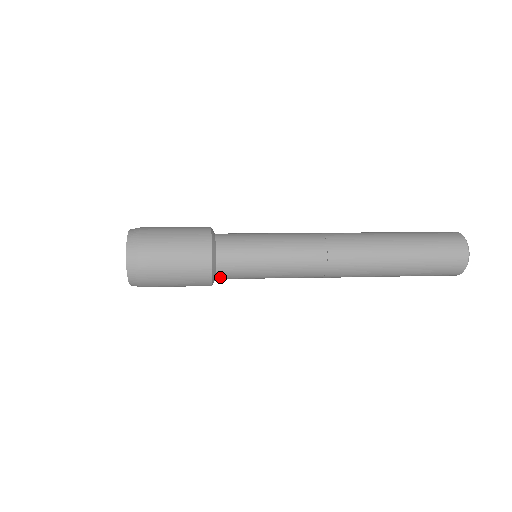
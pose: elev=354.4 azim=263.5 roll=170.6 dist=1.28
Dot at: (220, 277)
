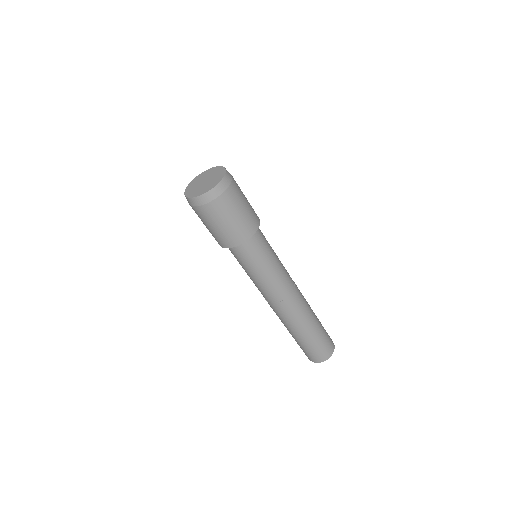
Dot at: (257, 234)
